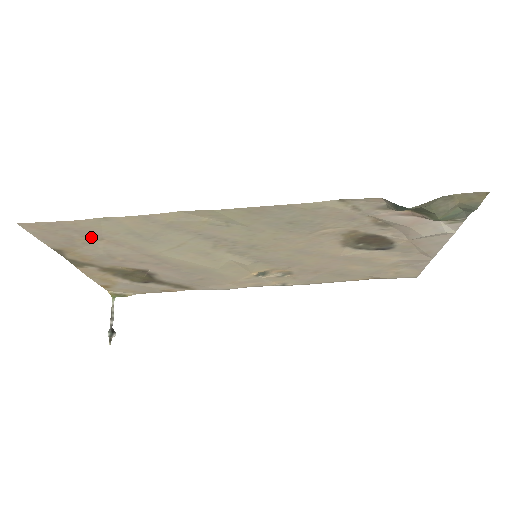
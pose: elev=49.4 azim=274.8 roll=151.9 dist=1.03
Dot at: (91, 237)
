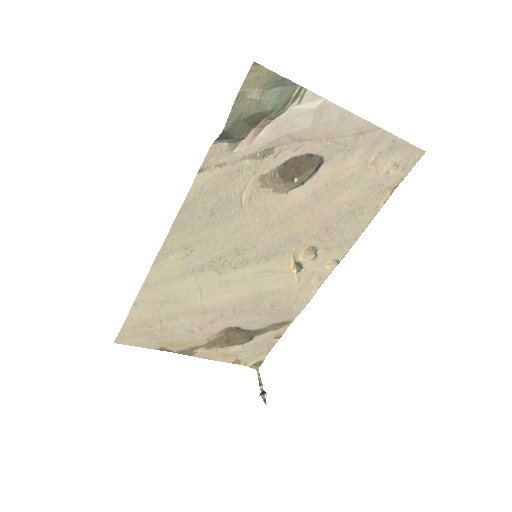
Dot at: (154, 324)
